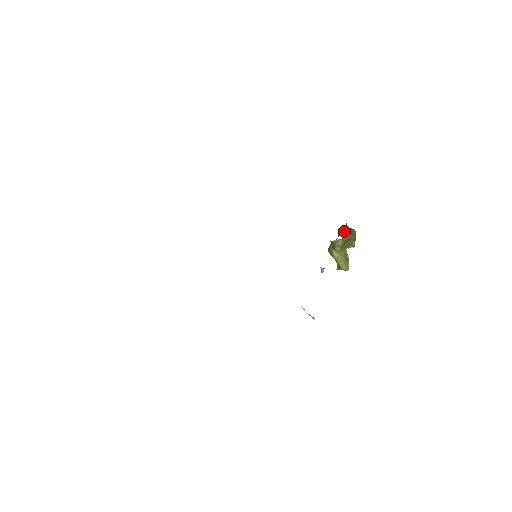
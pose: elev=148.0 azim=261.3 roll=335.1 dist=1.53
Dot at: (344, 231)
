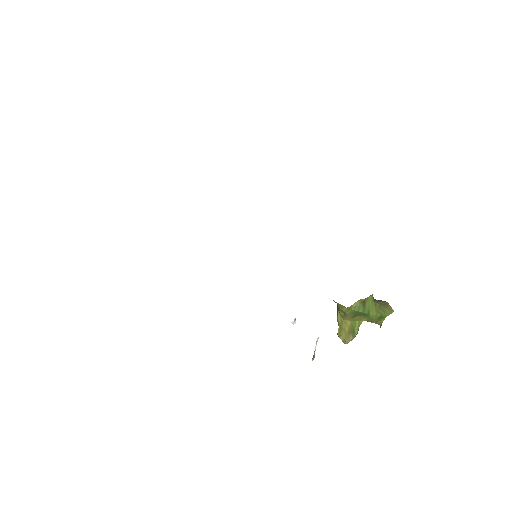
Dot at: (358, 301)
